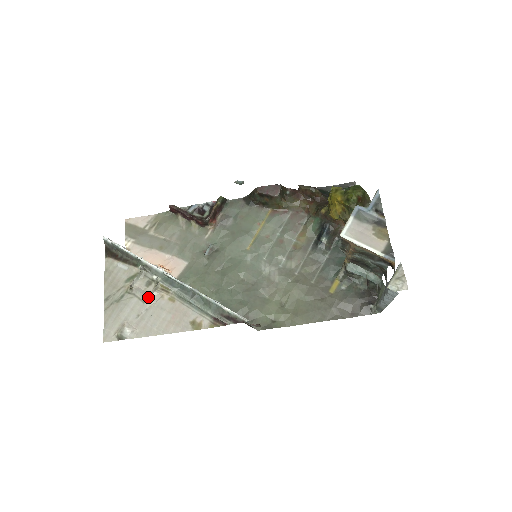
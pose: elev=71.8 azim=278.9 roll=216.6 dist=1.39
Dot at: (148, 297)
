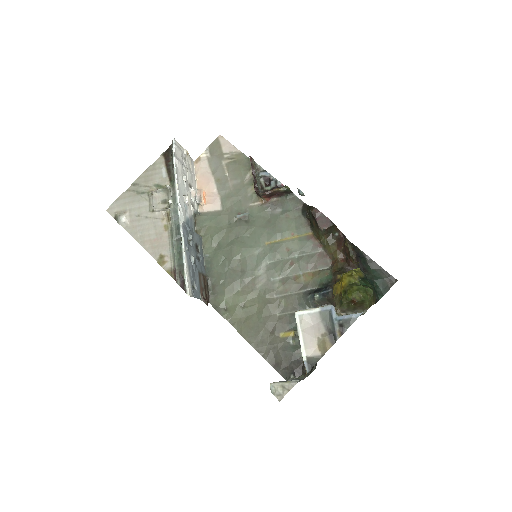
Dot at: (154, 210)
